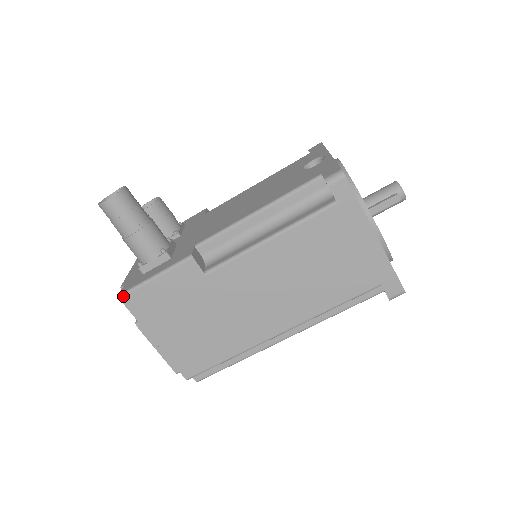
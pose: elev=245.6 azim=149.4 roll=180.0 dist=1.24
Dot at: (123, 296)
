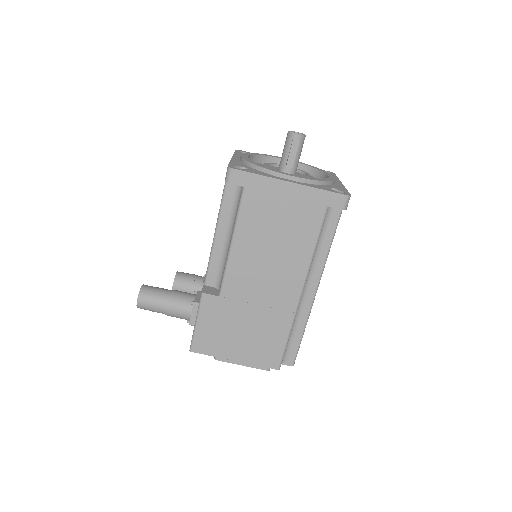
Dot at: (192, 348)
